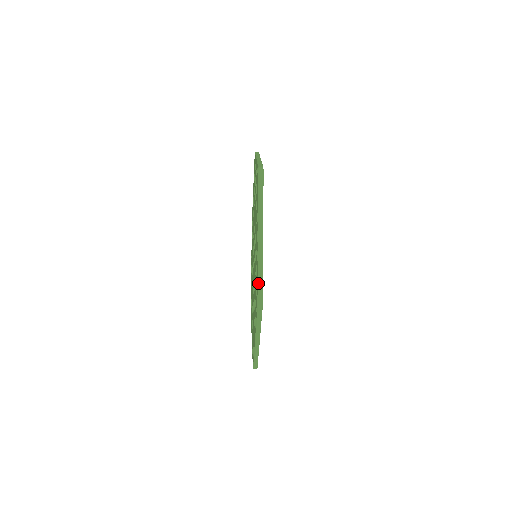
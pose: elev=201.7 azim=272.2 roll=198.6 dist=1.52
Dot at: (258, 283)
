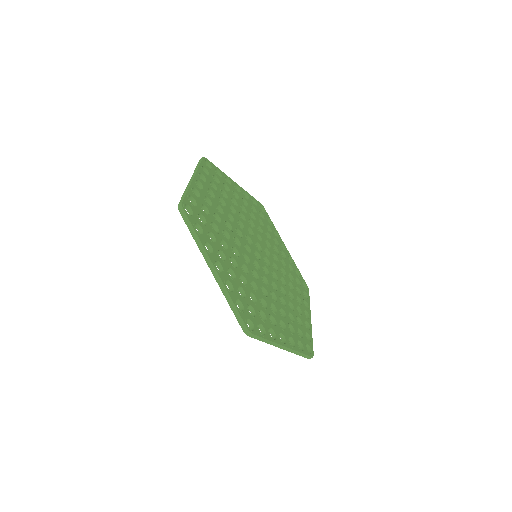
Dot at: (235, 315)
